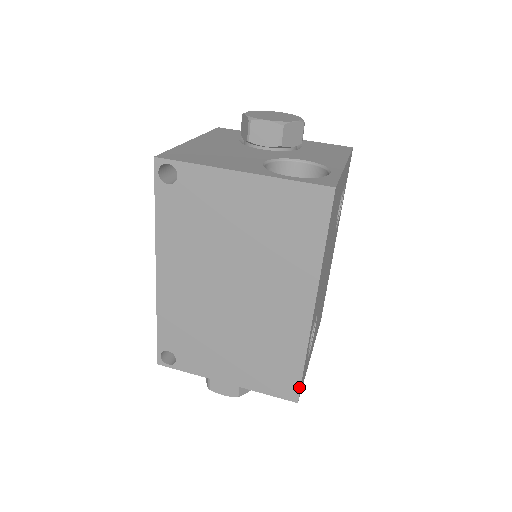
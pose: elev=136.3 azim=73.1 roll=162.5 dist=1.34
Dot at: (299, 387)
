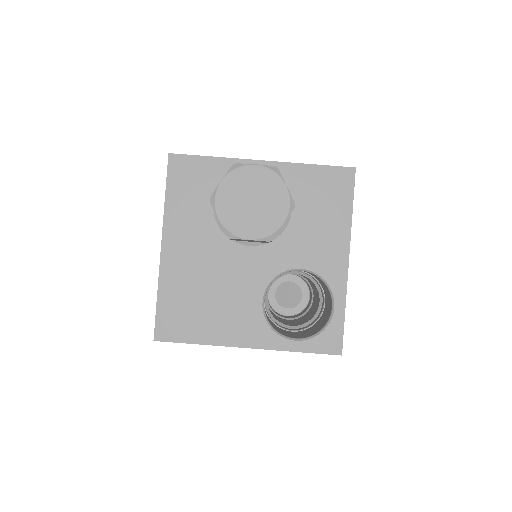
Dot at: occluded
